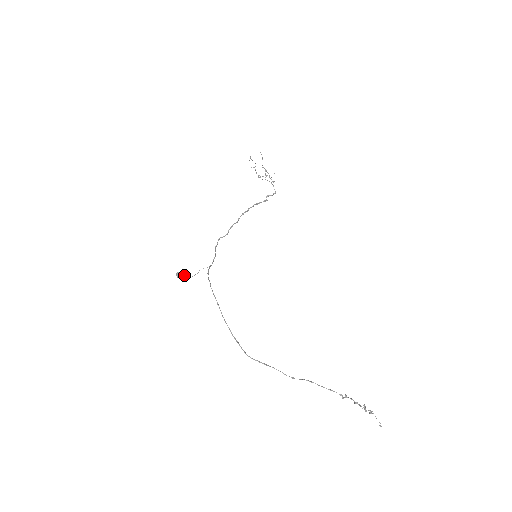
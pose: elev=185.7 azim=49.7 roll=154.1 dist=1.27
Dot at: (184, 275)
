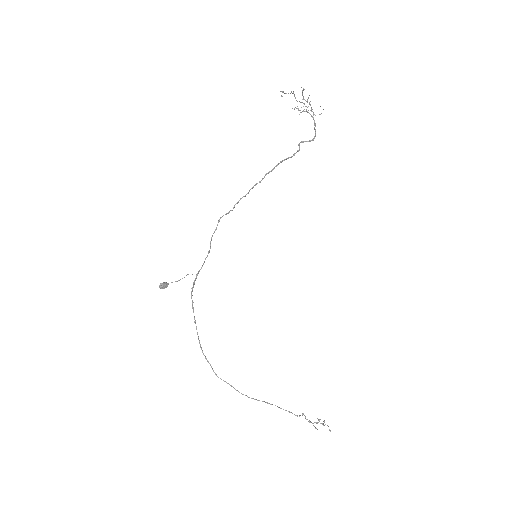
Dot at: occluded
